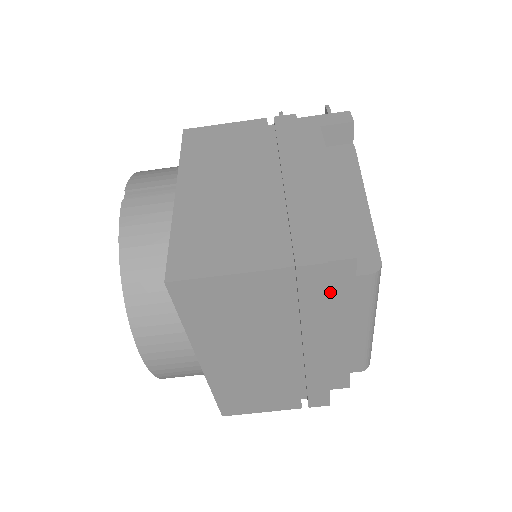
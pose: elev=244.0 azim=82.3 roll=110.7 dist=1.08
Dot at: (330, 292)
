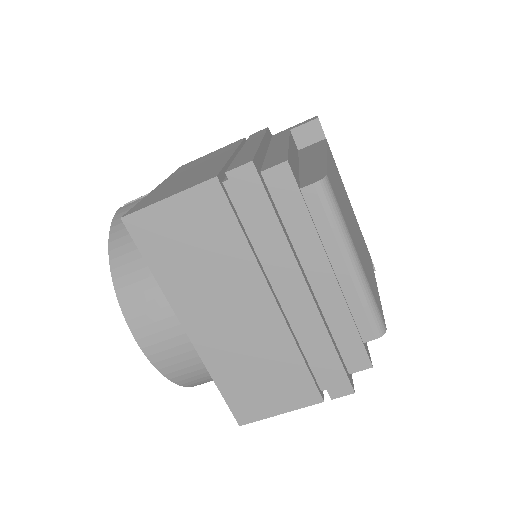
Dot at: (282, 212)
